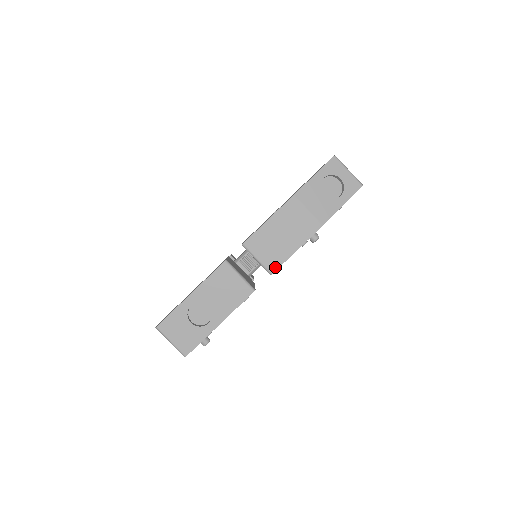
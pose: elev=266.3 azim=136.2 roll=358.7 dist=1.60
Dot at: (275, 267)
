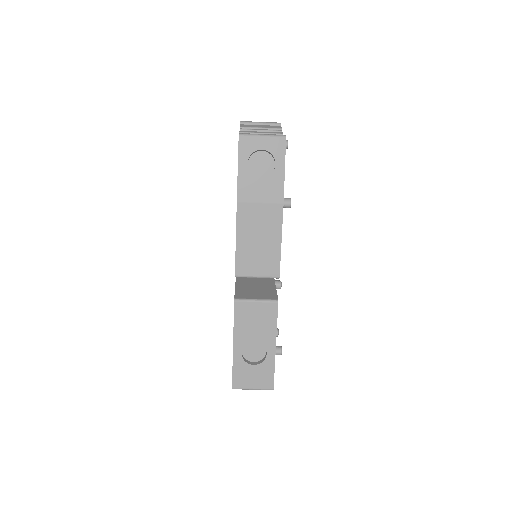
Dot at: (277, 270)
